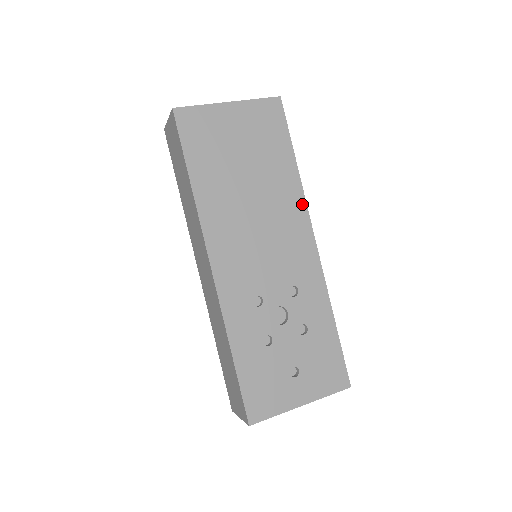
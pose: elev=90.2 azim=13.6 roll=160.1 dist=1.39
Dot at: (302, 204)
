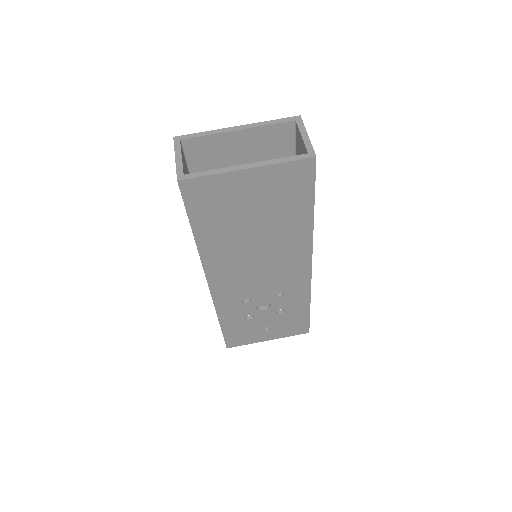
Dot at: (308, 245)
